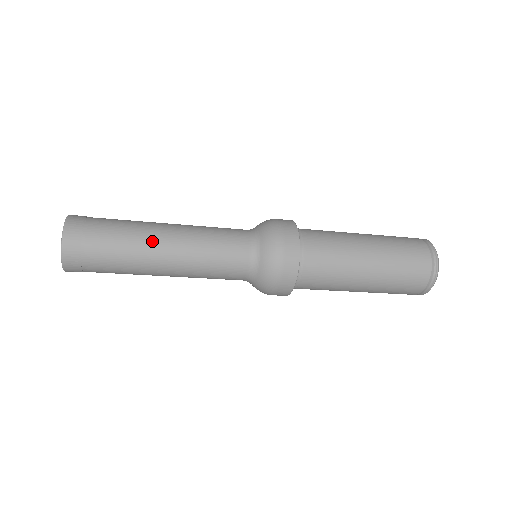
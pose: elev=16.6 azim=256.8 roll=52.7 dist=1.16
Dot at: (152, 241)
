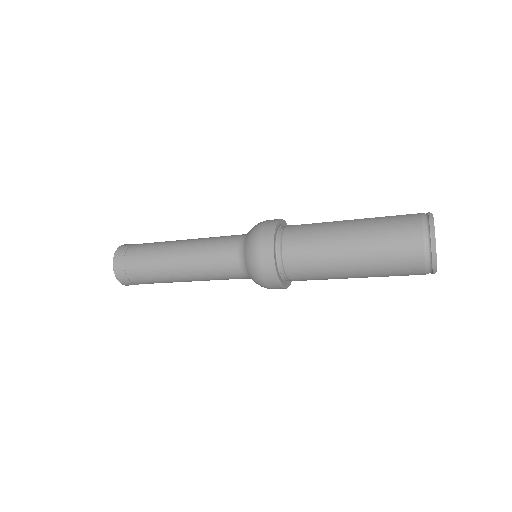
Dot at: (169, 274)
